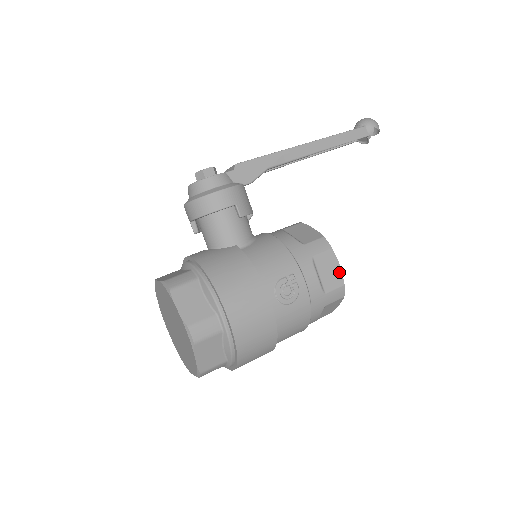
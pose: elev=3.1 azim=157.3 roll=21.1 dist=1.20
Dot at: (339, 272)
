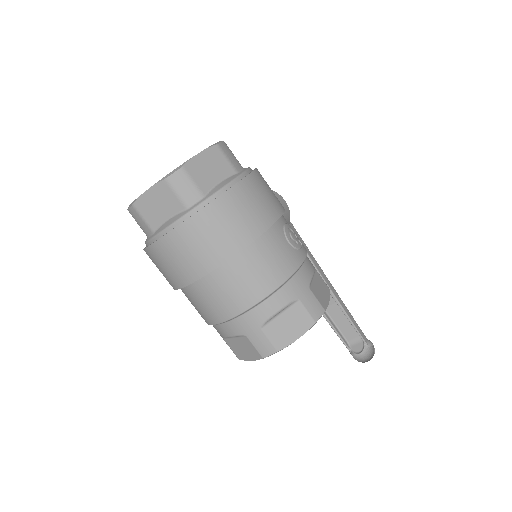
Dot at: (326, 302)
